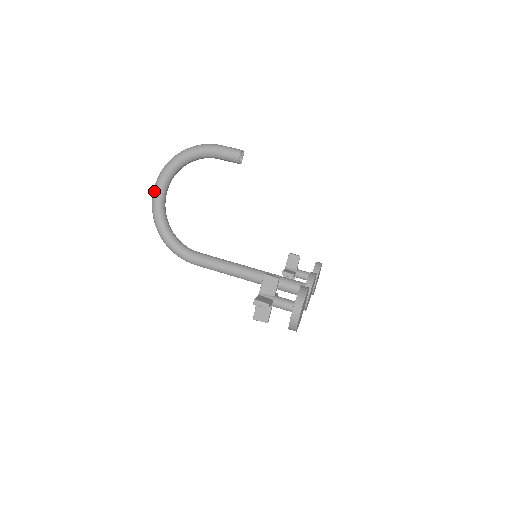
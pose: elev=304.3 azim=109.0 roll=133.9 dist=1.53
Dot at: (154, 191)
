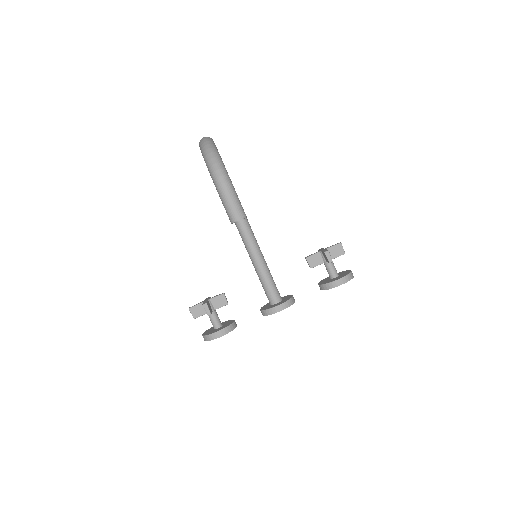
Dot at: occluded
